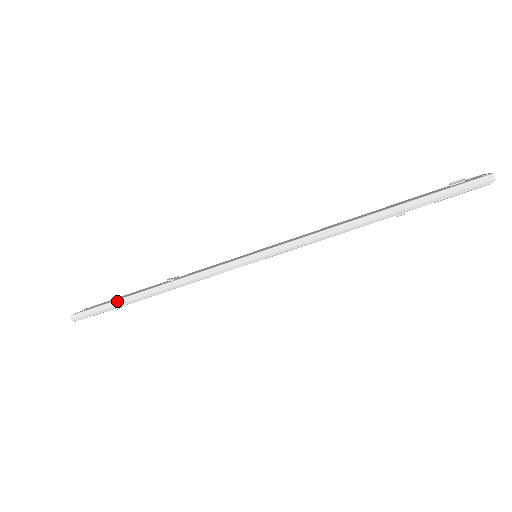
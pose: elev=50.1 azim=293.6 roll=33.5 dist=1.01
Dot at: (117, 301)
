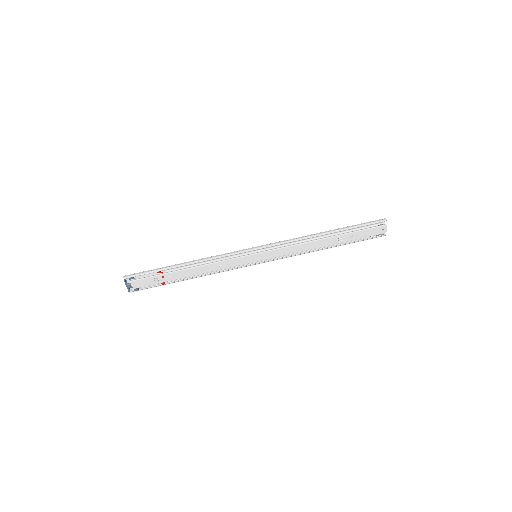
Dot at: (160, 268)
